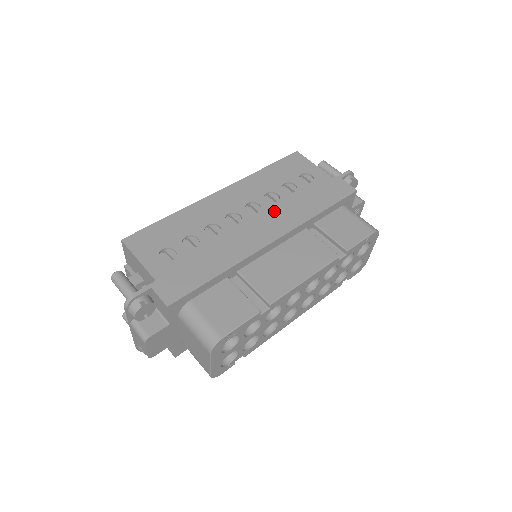
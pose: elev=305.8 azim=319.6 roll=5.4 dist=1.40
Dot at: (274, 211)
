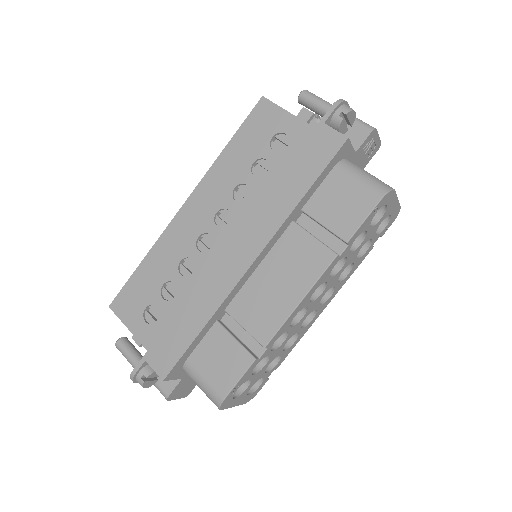
Dot at: (246, 216)
